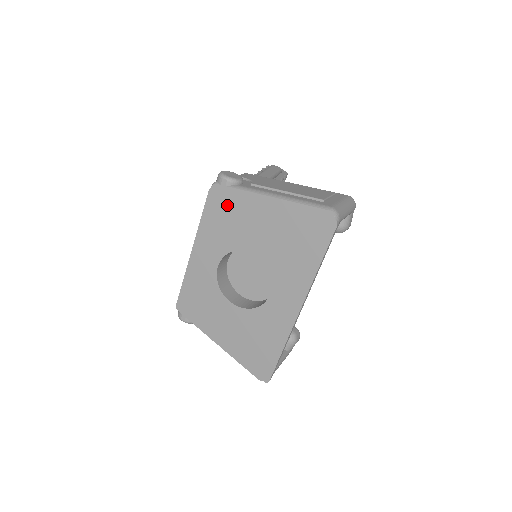
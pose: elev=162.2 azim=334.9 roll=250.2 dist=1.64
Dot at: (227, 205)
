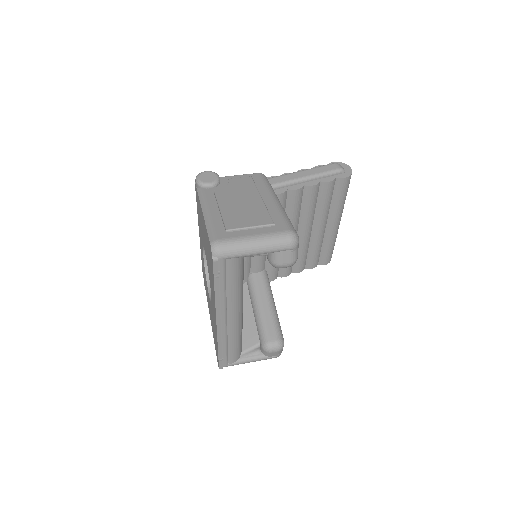
Dot at: (198, 204)
